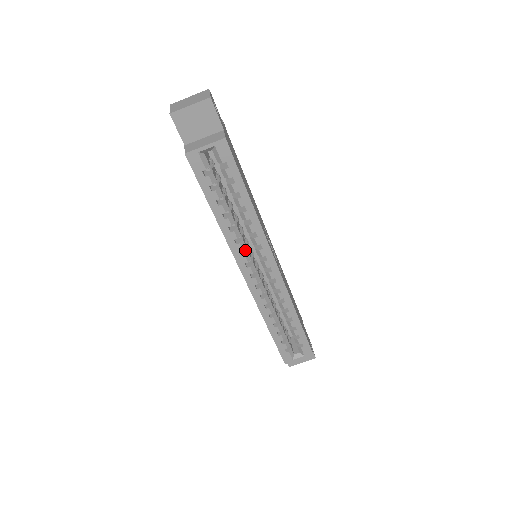
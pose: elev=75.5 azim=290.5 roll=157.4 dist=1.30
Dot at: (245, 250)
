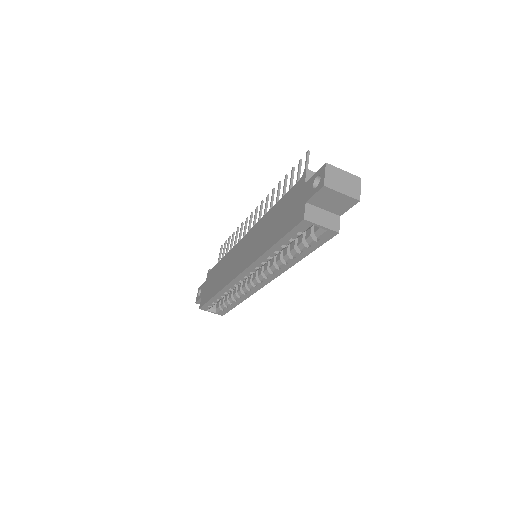
Dot at: occluded
